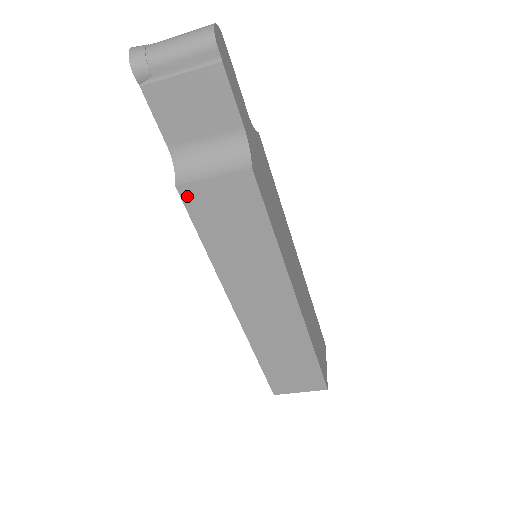
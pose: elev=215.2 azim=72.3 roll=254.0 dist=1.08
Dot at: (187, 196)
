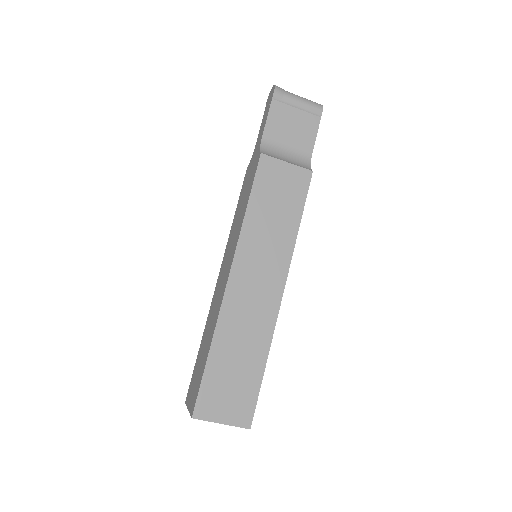
Dot at: (263, 164)
